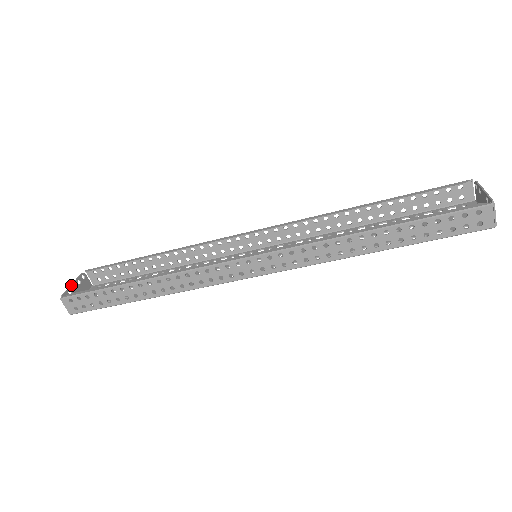
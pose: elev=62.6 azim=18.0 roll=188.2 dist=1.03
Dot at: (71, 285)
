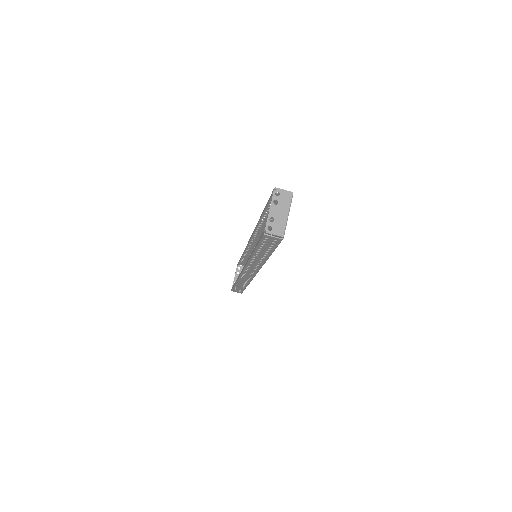
Dot at: (234, 279)
